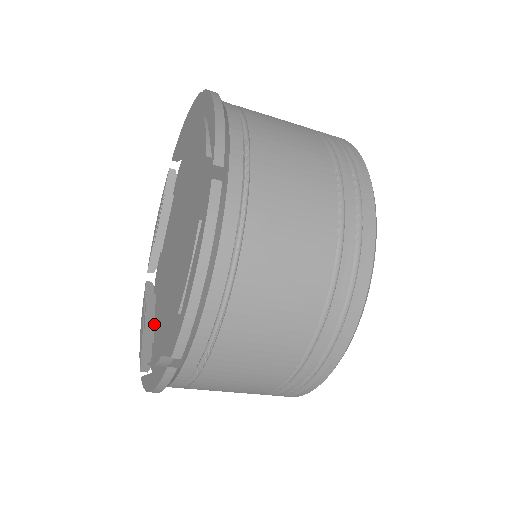
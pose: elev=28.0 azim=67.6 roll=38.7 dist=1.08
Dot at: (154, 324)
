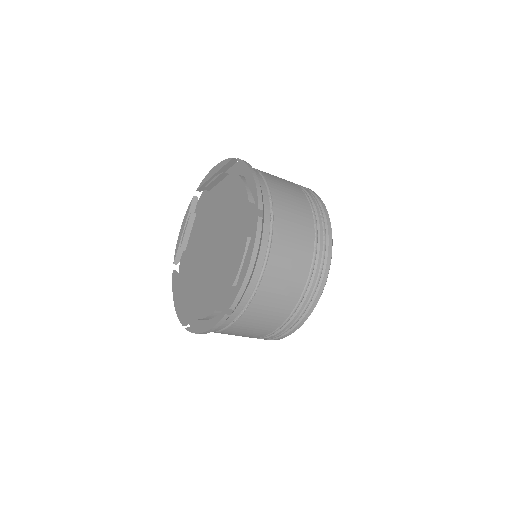
Dot at: (186, 297)
